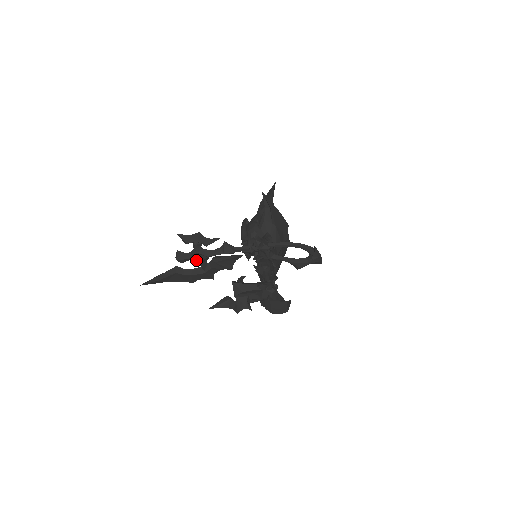
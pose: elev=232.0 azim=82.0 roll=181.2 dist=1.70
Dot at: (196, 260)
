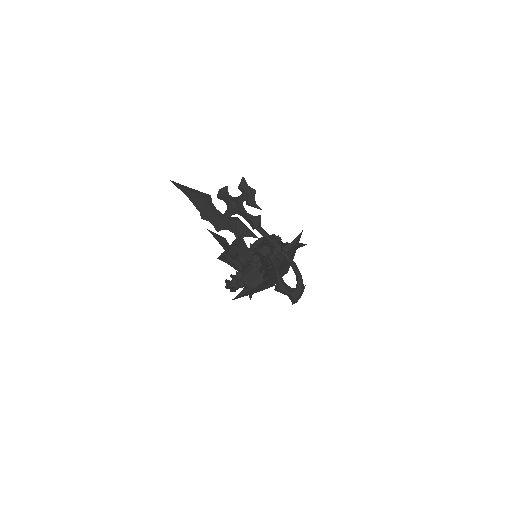
Dot at: (230, 204)
